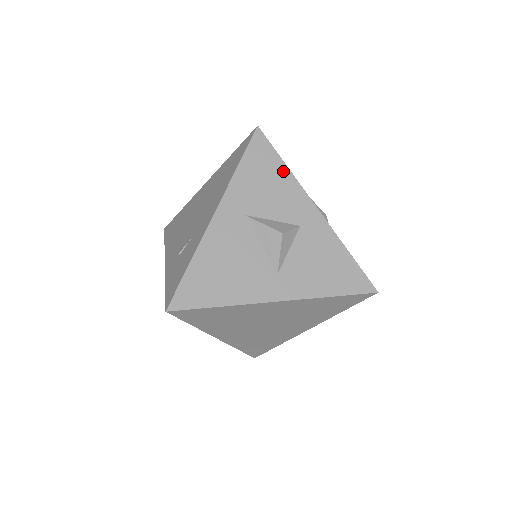
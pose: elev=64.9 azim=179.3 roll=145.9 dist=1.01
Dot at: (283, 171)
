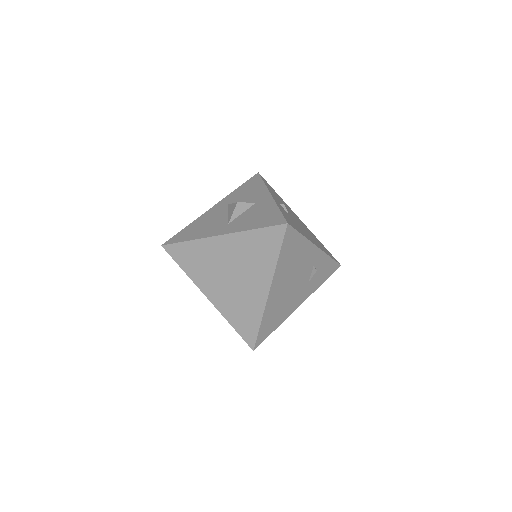
Dot at: (260, 185)
